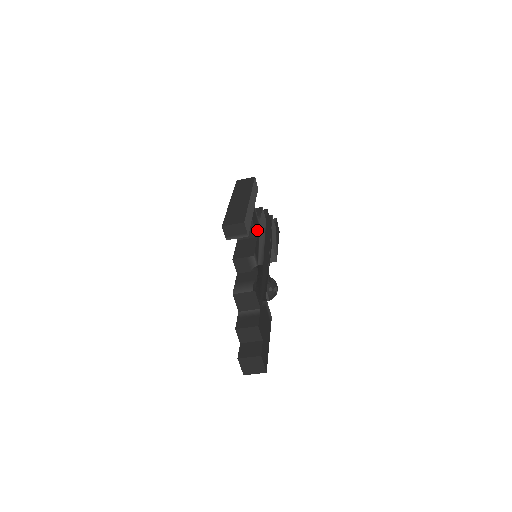
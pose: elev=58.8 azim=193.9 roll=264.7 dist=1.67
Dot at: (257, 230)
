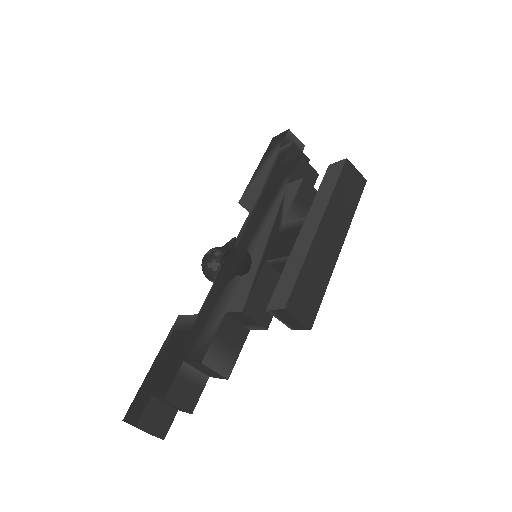
Dot at: occluded
